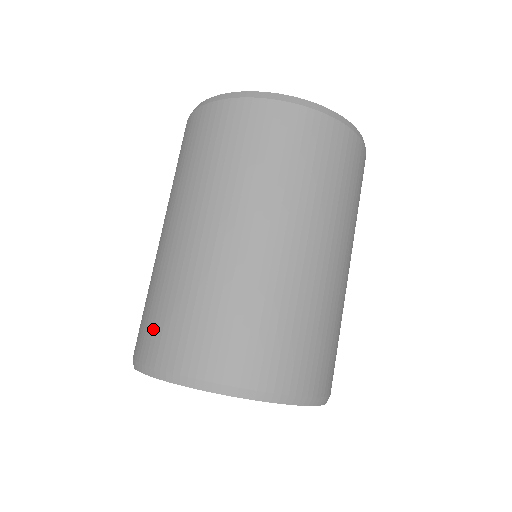
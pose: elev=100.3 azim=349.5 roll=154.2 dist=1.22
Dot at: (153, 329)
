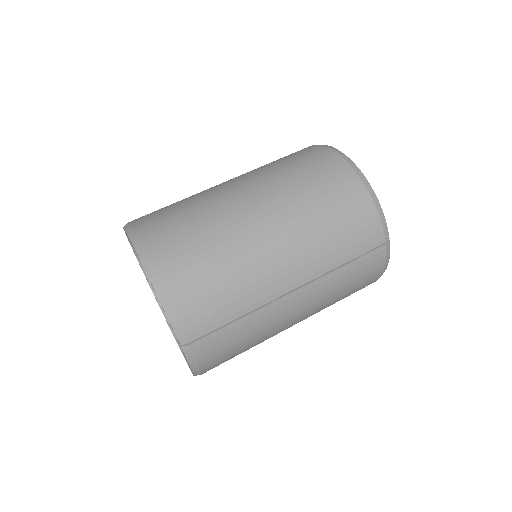
Dot at: occluded
